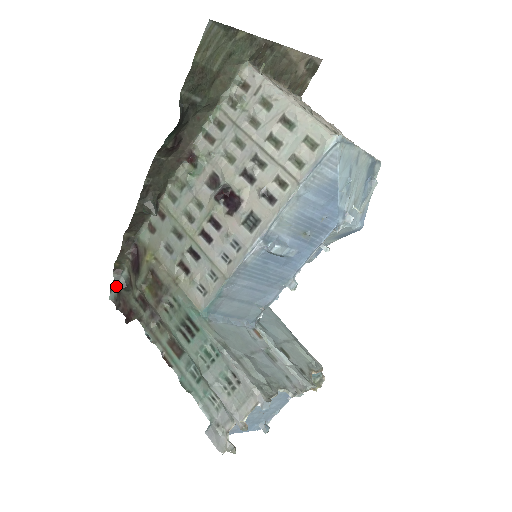
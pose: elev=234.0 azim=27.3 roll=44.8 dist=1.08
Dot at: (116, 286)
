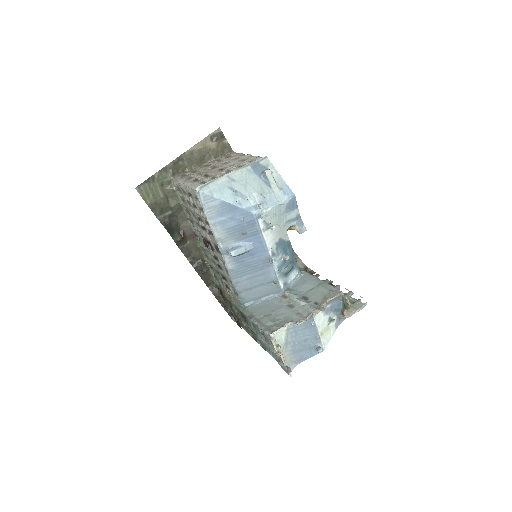
Dot at: (230, 314)
